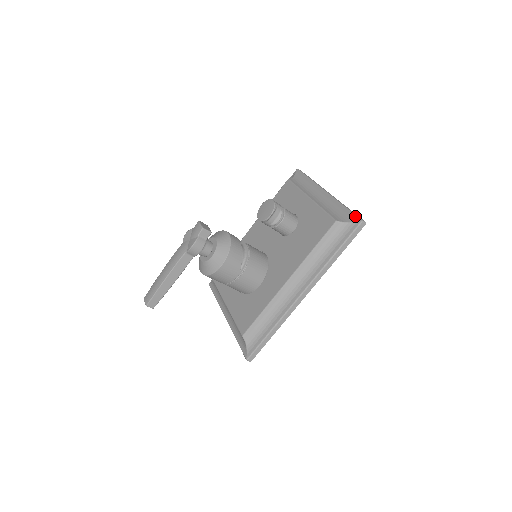
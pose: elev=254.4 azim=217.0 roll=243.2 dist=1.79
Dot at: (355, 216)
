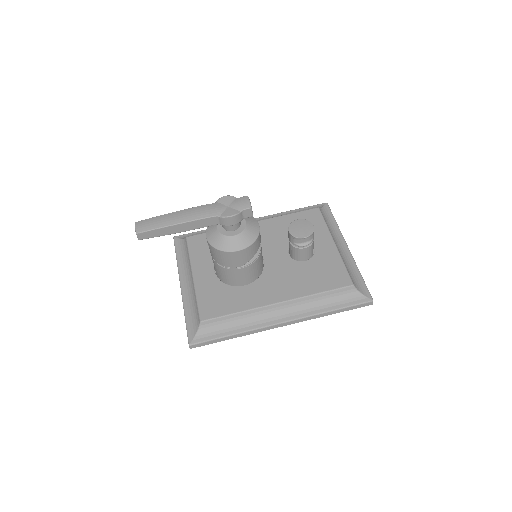
Dot at: (368, 291)
